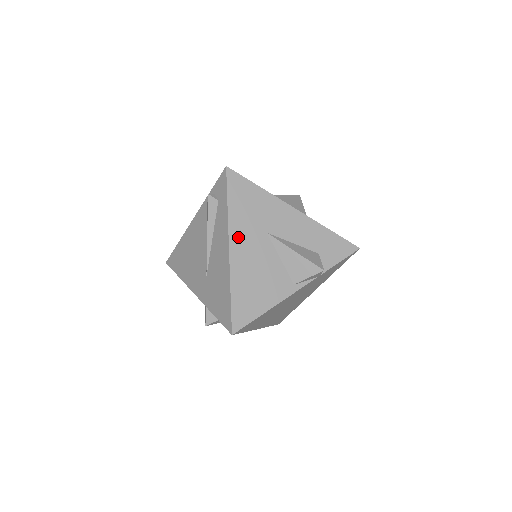
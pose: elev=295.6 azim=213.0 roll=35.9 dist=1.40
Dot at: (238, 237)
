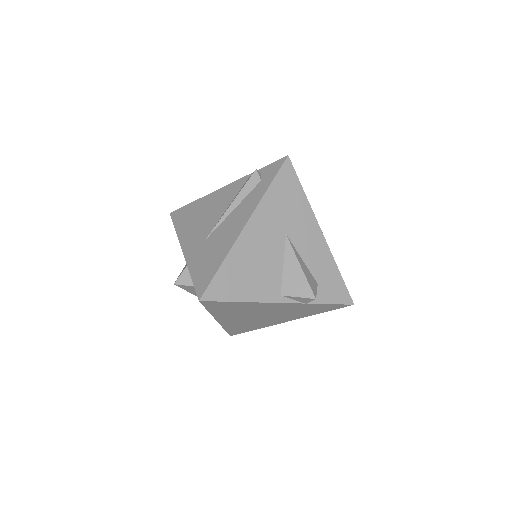
Dot at: (260, 220)
